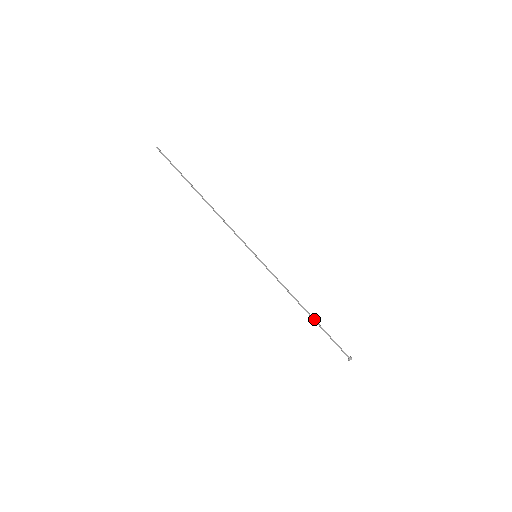
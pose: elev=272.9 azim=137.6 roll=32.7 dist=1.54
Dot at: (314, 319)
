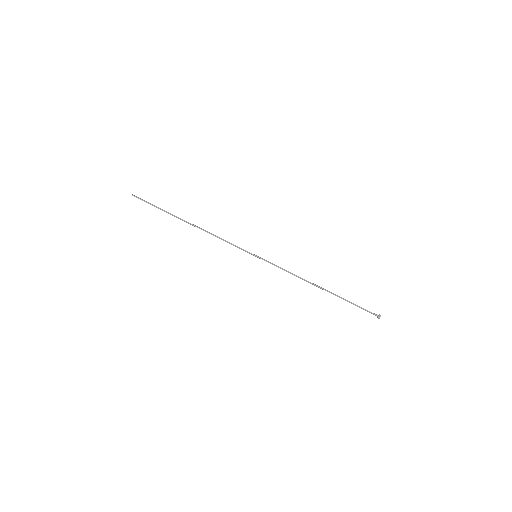
Dot at: (331, 293)
